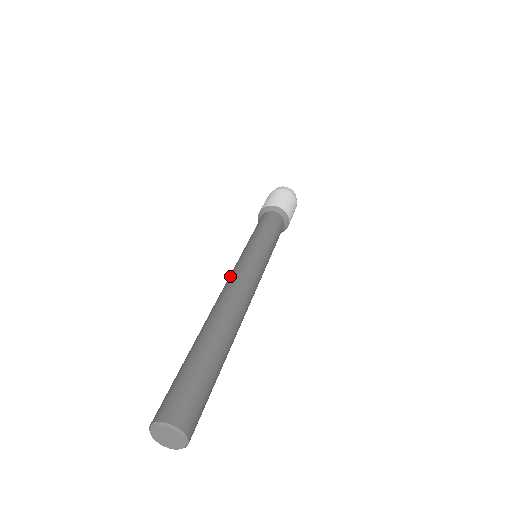
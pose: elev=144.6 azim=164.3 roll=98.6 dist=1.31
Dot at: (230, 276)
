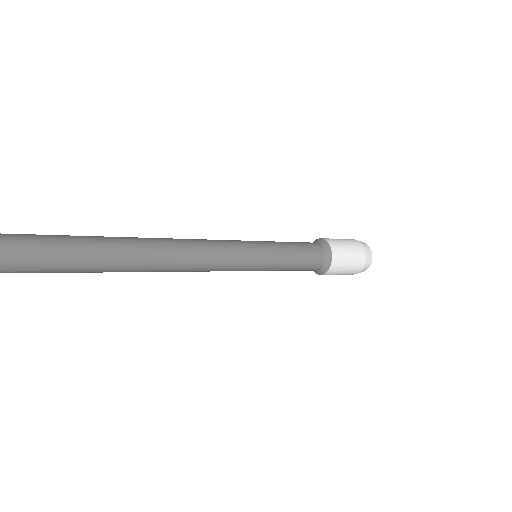
Dot at: occluded
